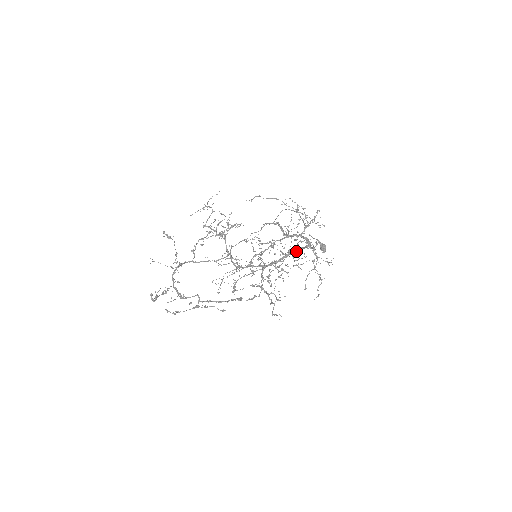
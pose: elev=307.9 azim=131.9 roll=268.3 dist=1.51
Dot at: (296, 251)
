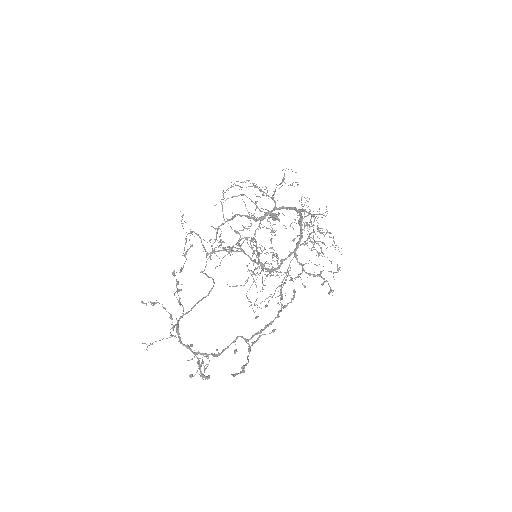
Dot at: (301, 219)
